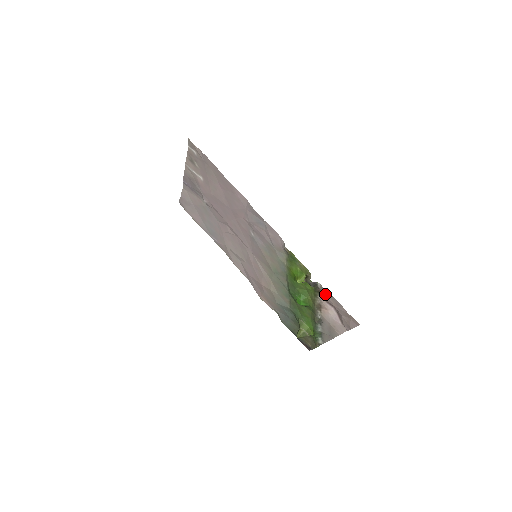
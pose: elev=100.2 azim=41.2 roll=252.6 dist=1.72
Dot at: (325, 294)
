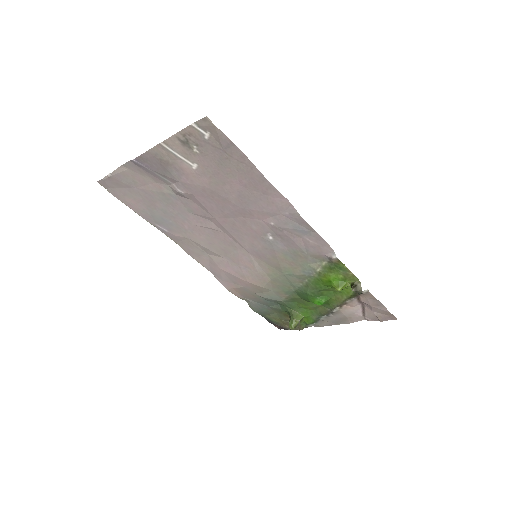
Dot at: (366, 297)
